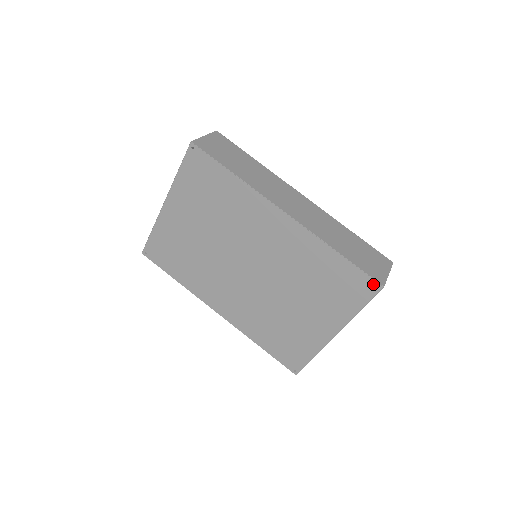
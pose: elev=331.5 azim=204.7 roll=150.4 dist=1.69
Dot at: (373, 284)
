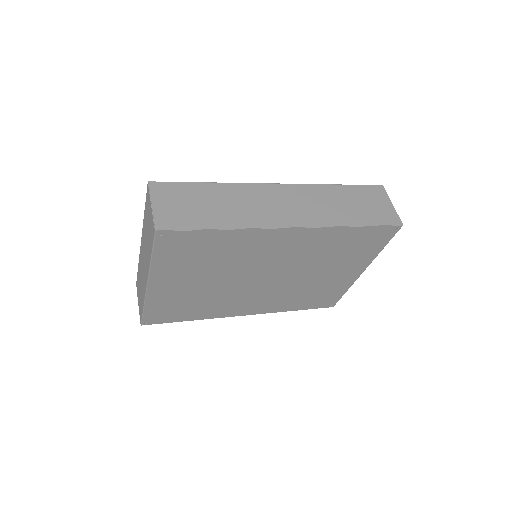
Dot at: (393, 229)
